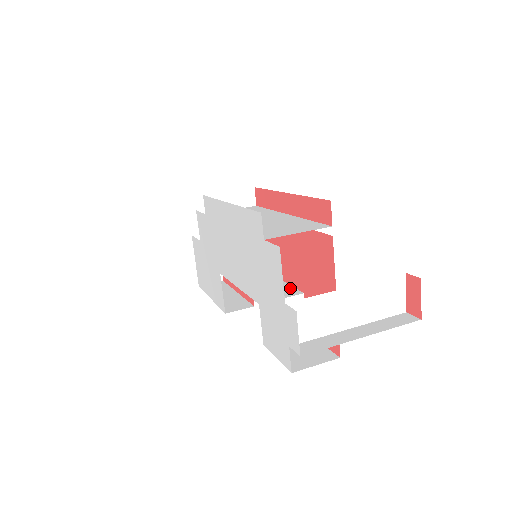
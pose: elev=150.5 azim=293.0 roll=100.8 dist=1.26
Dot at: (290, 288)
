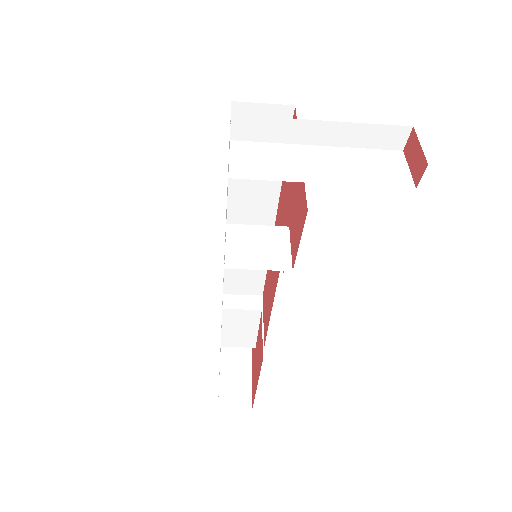
Dot at: occluded
